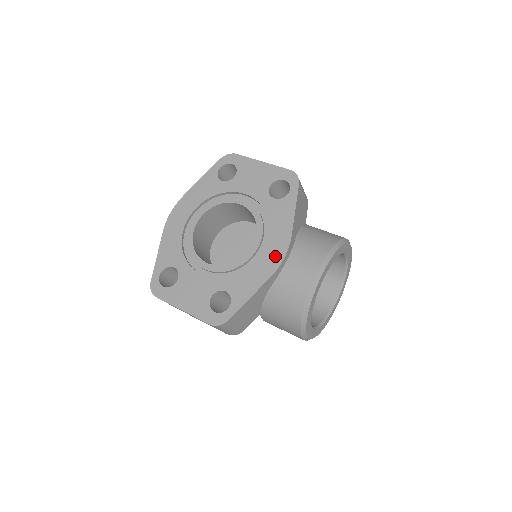
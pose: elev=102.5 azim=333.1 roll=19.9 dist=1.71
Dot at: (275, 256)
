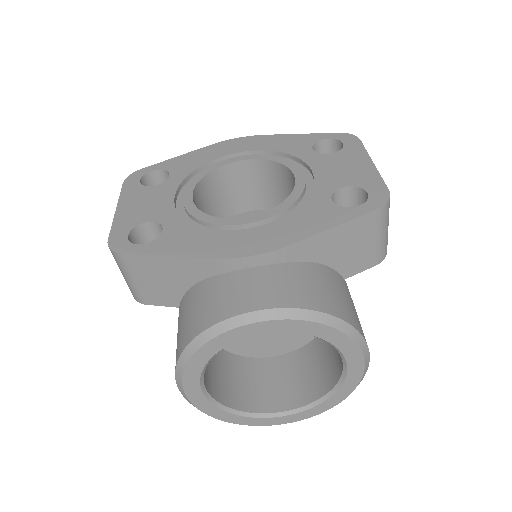
Dot at: (246, 245)
